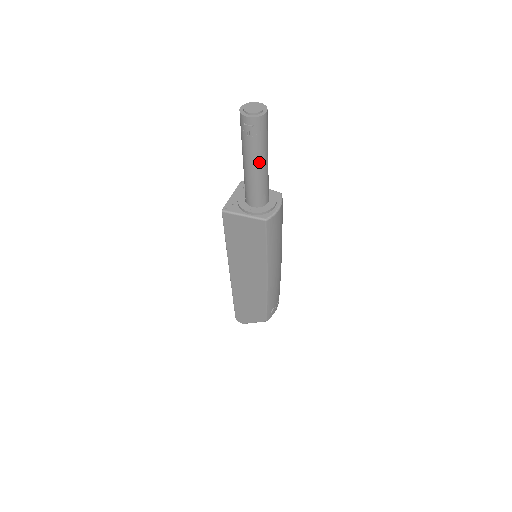
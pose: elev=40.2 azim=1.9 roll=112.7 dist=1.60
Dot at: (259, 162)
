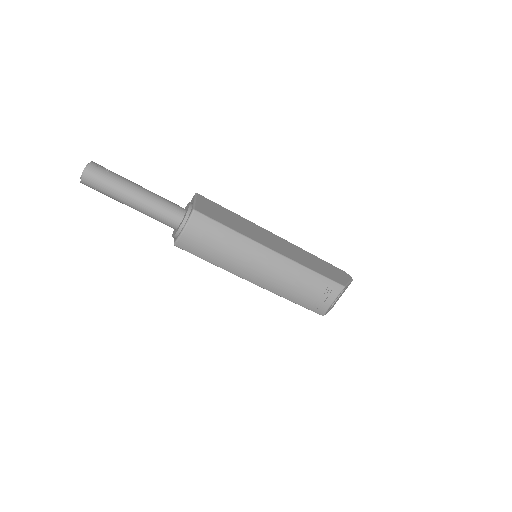
Dot at: (126, 204)
